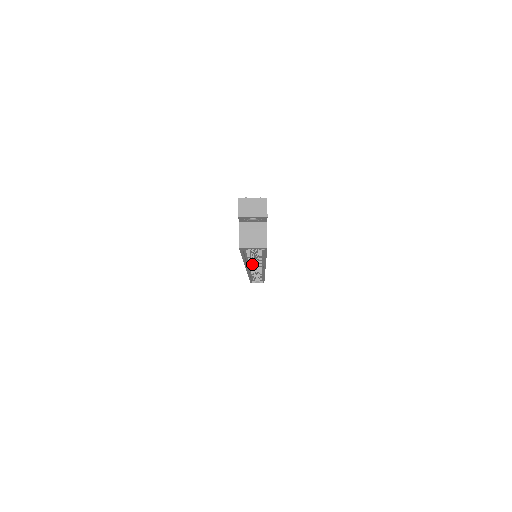
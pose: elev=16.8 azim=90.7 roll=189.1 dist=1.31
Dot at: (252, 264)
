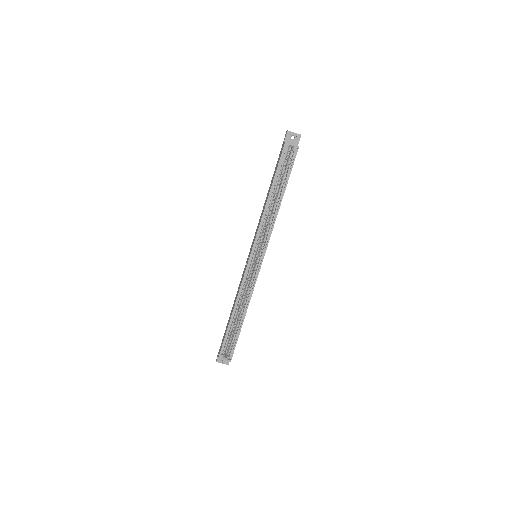
Dot at: (262, 230)
